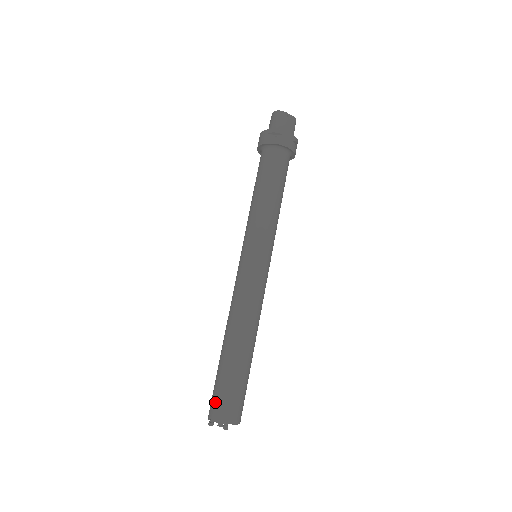
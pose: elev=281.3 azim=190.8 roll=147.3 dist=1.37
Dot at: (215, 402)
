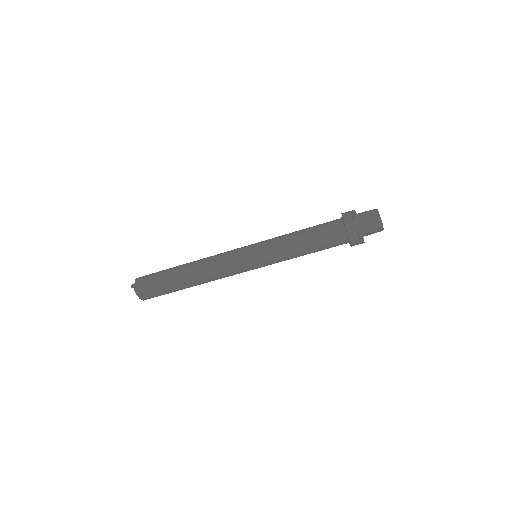
Dot at: (147, 289)
